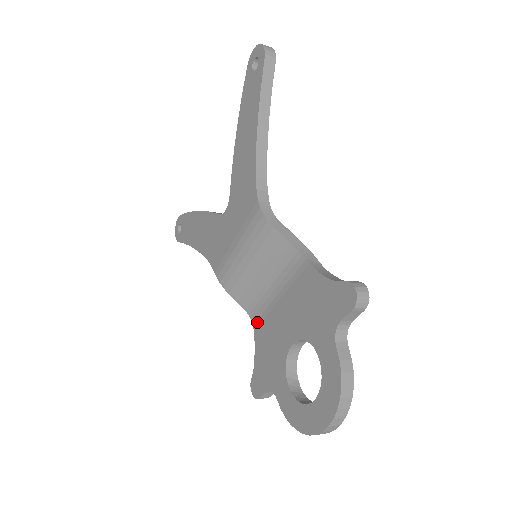
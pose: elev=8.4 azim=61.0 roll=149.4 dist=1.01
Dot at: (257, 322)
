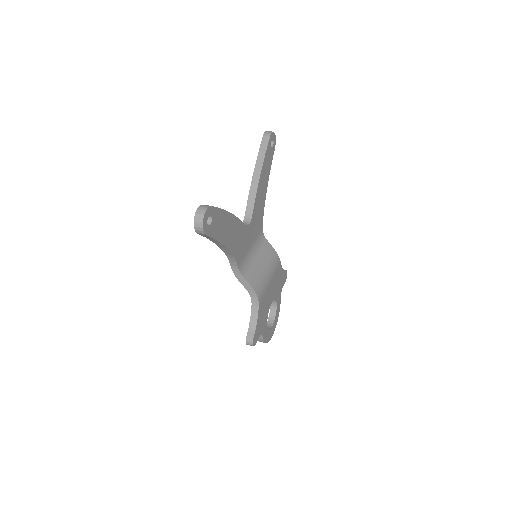
Dot at: occluded
